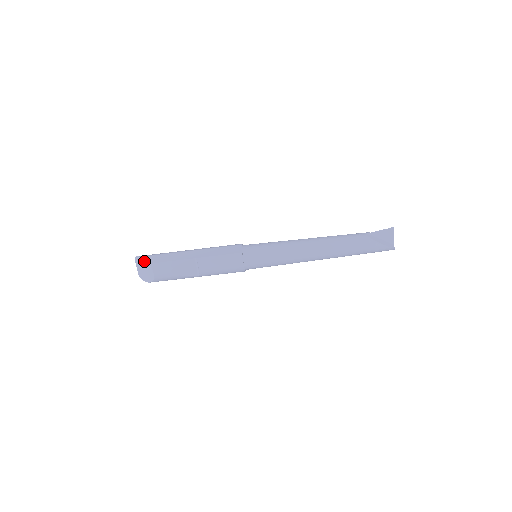
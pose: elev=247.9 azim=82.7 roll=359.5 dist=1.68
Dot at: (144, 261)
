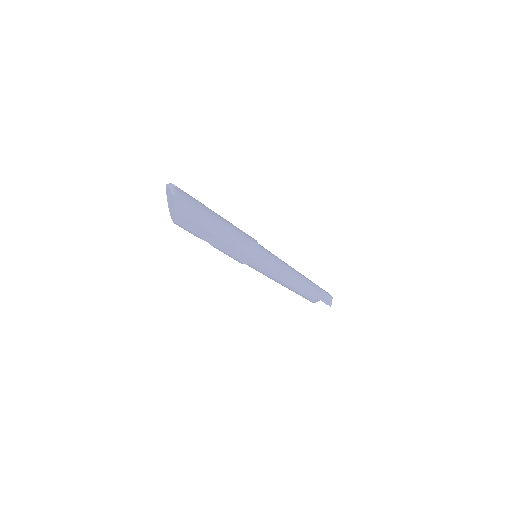
Dot at: (175, 215)
